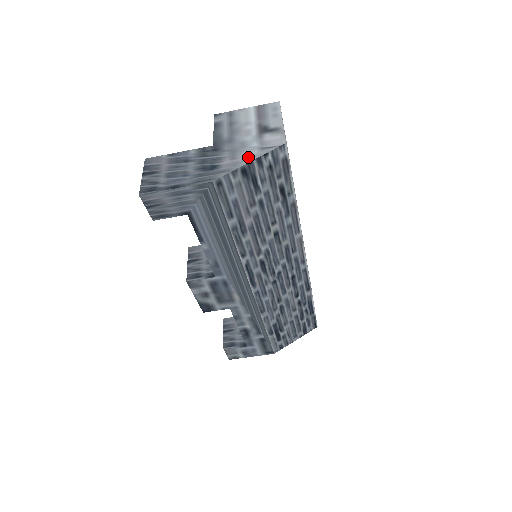
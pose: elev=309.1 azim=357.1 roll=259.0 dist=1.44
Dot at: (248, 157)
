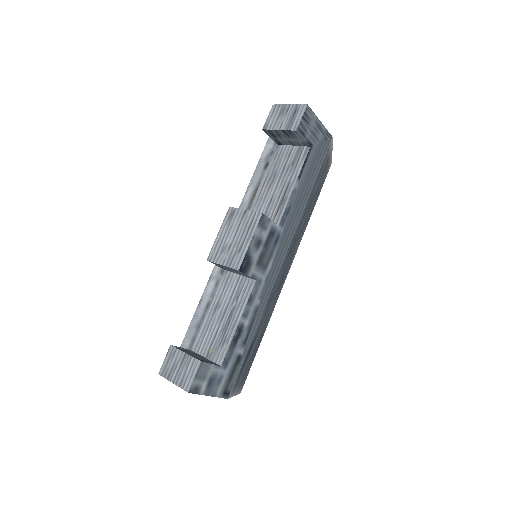
Dot at: occluded
